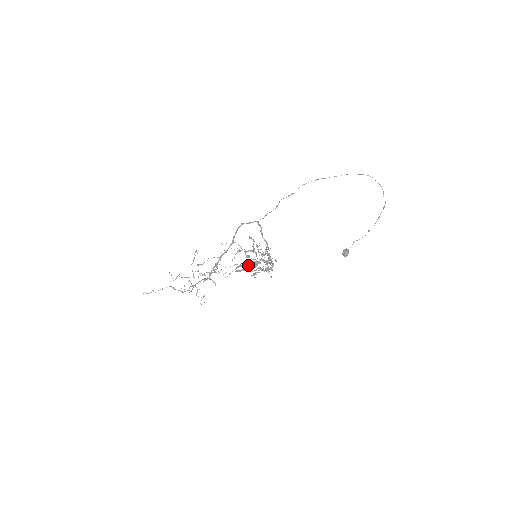
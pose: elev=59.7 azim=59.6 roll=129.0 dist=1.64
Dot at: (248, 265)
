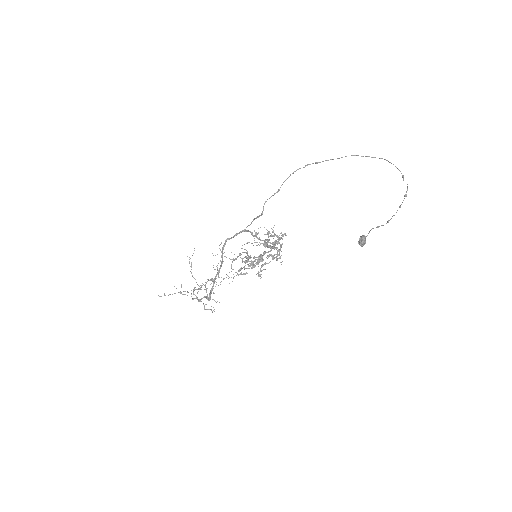
Dot at: (251, 263)
